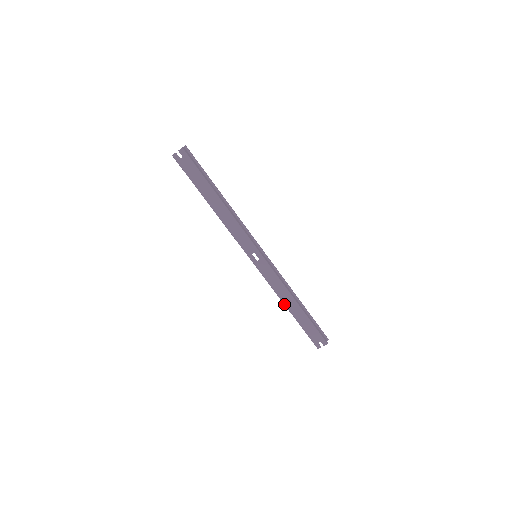
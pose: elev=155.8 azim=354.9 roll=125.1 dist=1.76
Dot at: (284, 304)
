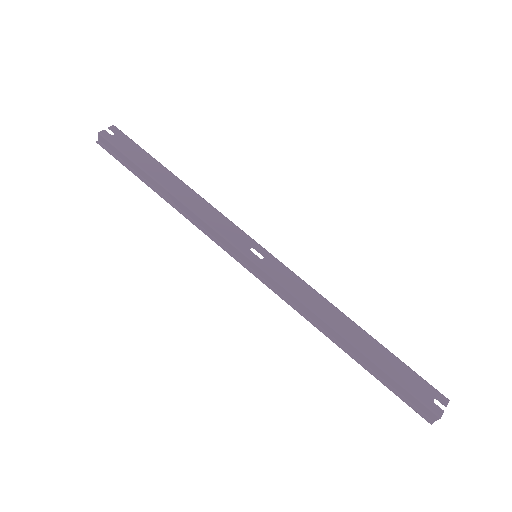
Dot at: (335, 330)
